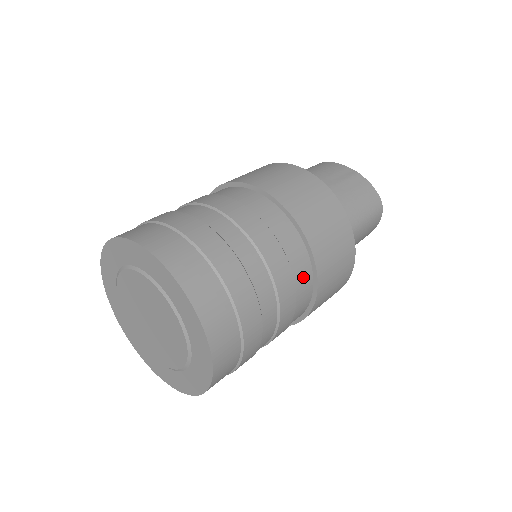
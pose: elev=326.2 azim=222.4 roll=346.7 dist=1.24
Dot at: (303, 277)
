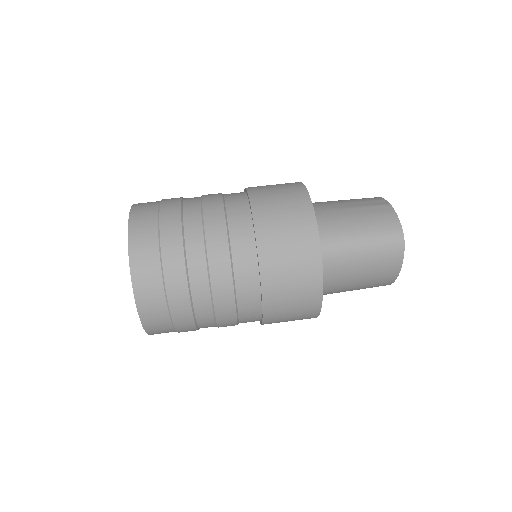
Dot at: (244, 259)
